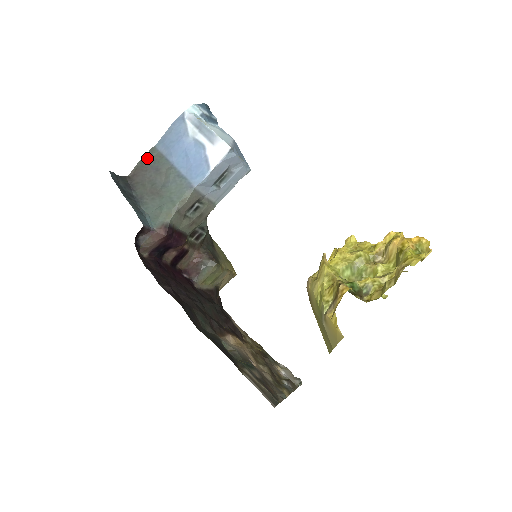
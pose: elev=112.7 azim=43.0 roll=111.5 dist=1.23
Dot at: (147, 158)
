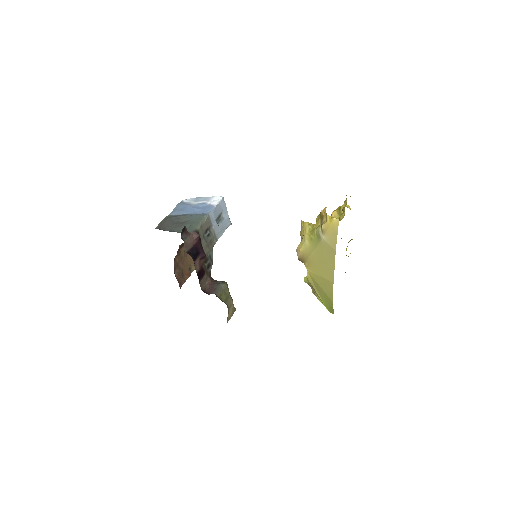
Dot at: (166, 219)
